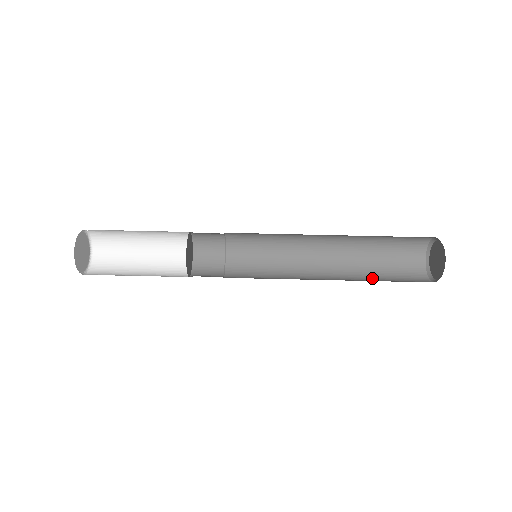
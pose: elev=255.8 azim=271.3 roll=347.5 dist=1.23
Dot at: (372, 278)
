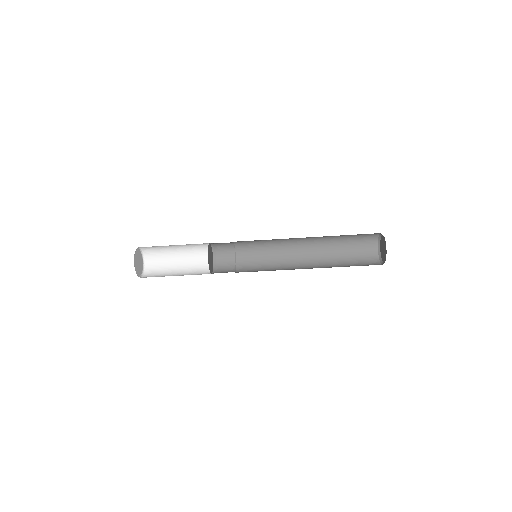
Dot at: (338, 258)
